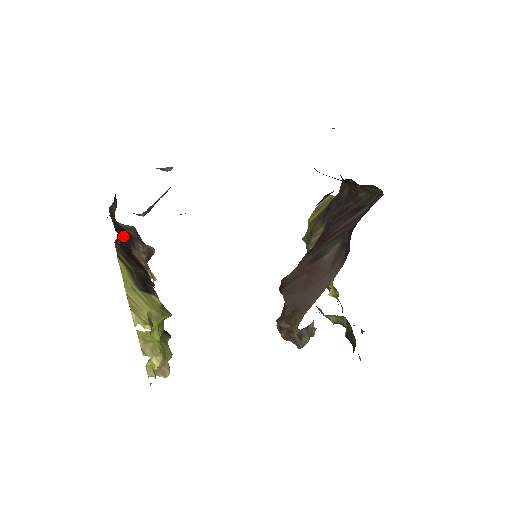
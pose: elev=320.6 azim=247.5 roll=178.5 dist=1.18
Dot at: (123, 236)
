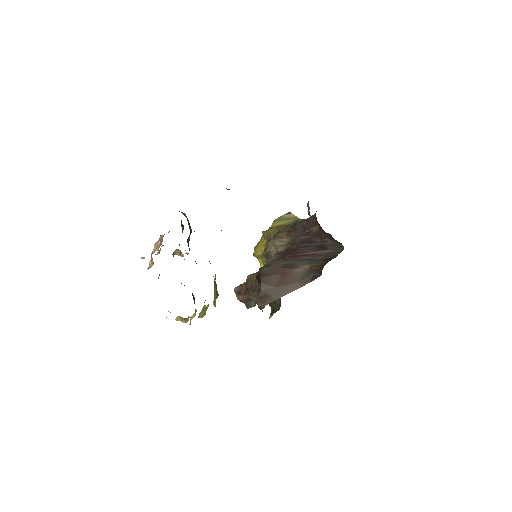
Dot at: occluded
